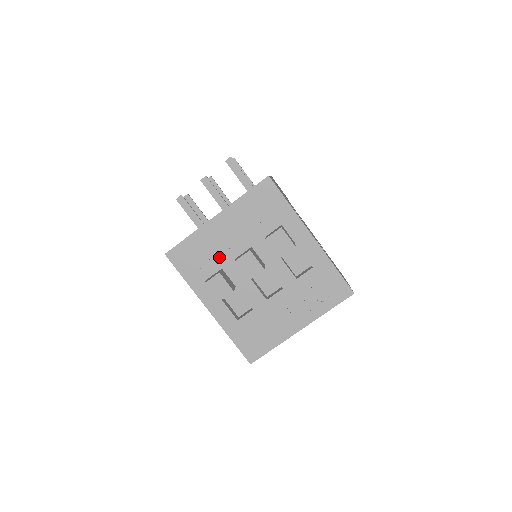
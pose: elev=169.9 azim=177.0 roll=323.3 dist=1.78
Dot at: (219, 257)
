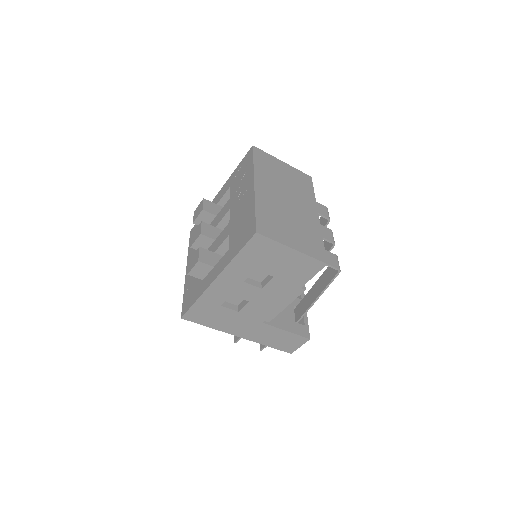
Dot at: occluded
